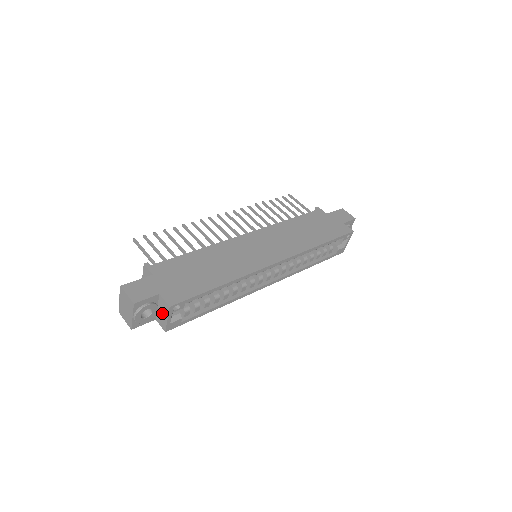
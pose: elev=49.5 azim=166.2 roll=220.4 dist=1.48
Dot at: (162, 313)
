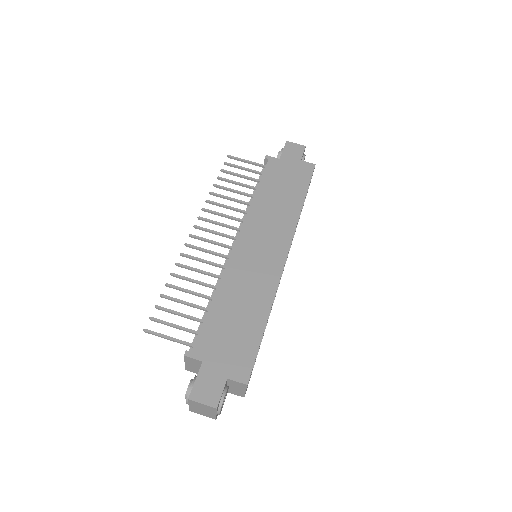
Dot at: (236, 388)
